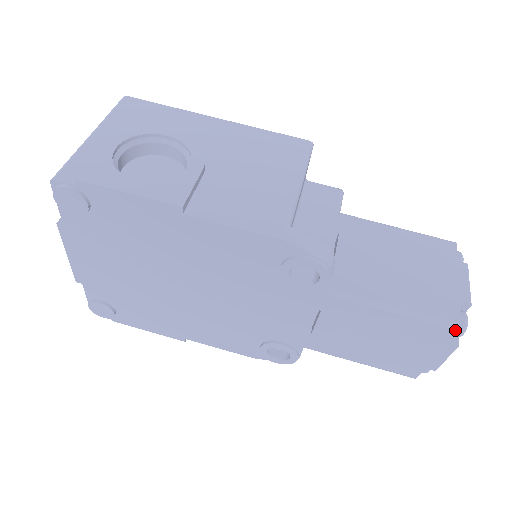
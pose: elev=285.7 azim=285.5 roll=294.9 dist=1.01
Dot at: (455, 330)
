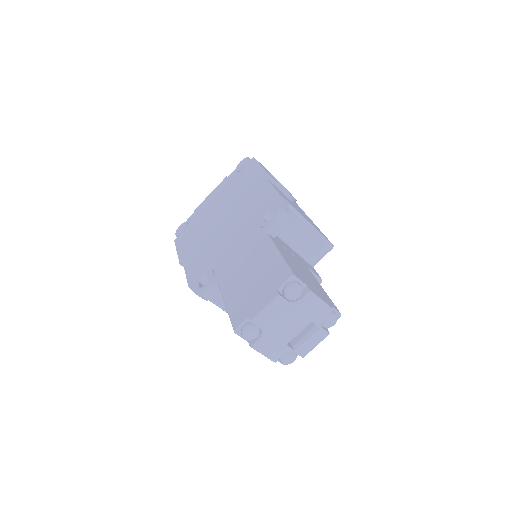
Dot at: (289, 275)
